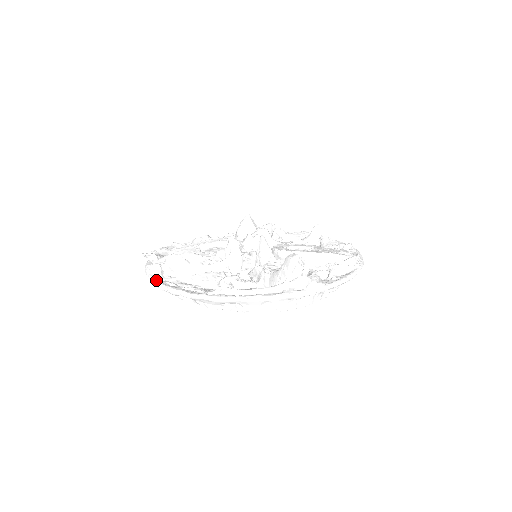
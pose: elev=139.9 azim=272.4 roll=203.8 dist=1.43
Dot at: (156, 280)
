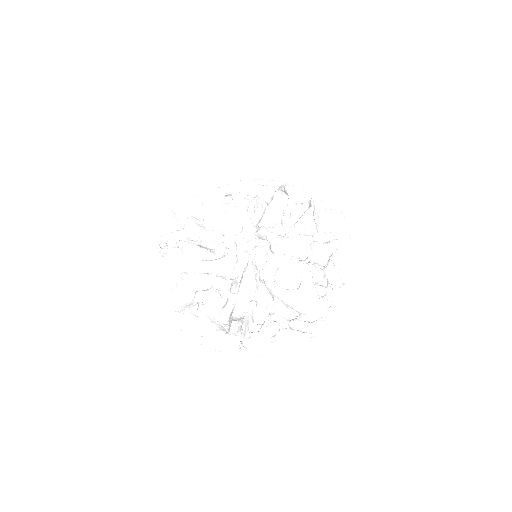
Dot at: (157, 264)
